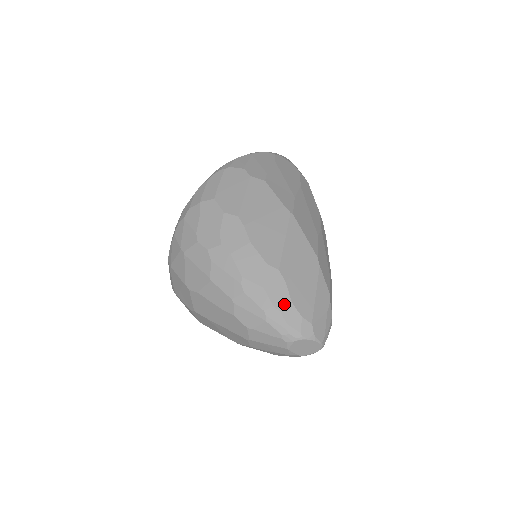
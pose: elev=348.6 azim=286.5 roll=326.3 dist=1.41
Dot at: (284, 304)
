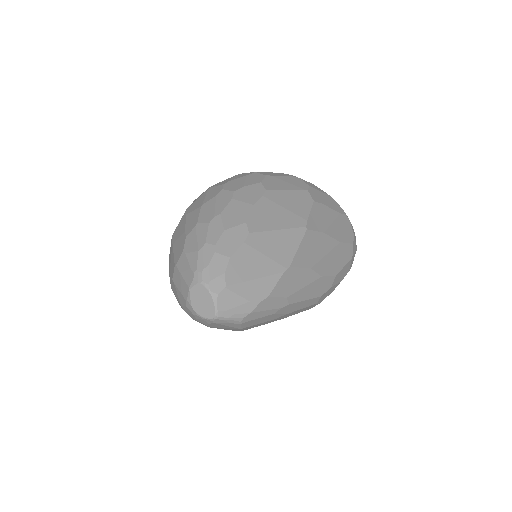
Dot at: (224, 252)
